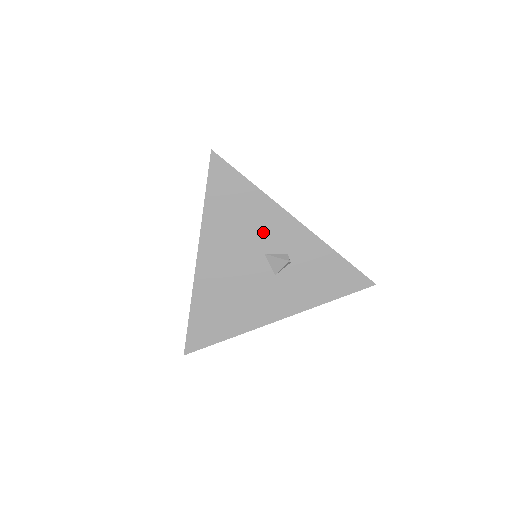
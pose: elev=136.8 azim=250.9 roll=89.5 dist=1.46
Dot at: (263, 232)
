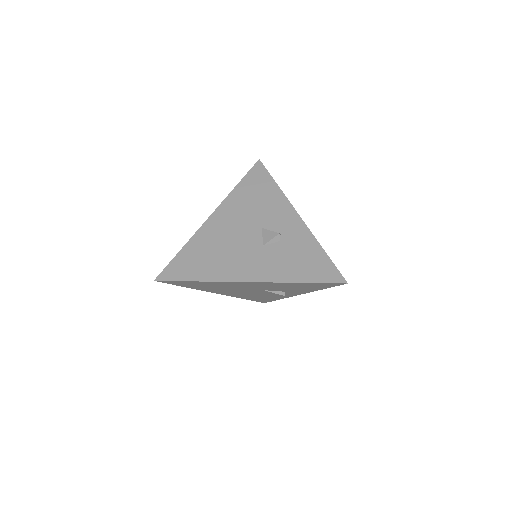
Dot at: (269, 214)
